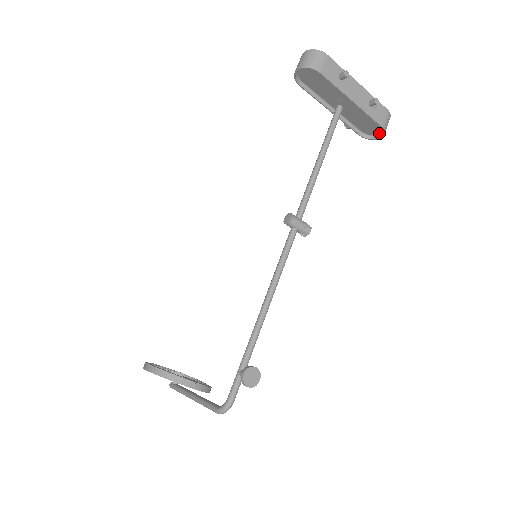
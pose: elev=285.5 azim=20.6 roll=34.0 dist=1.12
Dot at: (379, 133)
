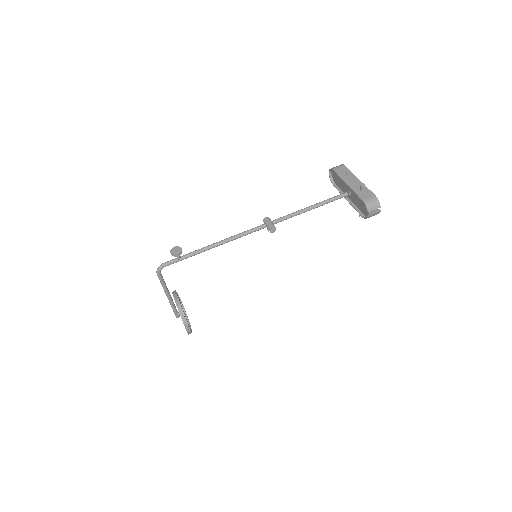
Dot at: (371, 213)
